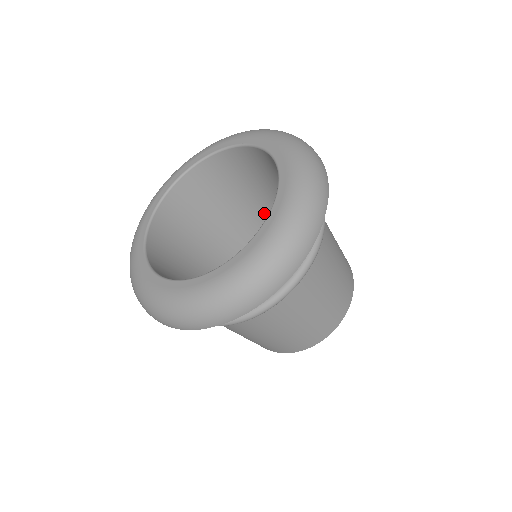
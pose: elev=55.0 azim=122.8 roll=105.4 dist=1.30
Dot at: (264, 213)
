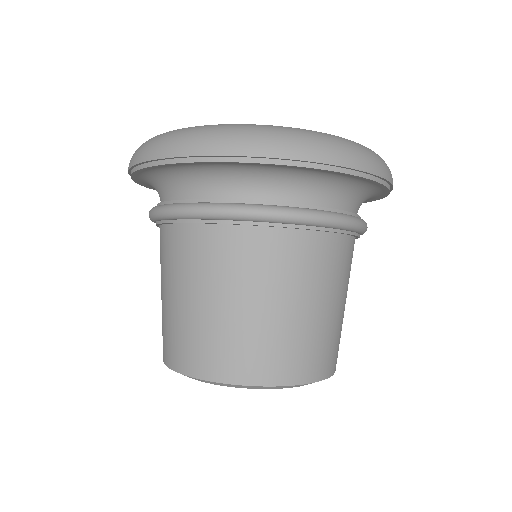
Dot at: occluded
